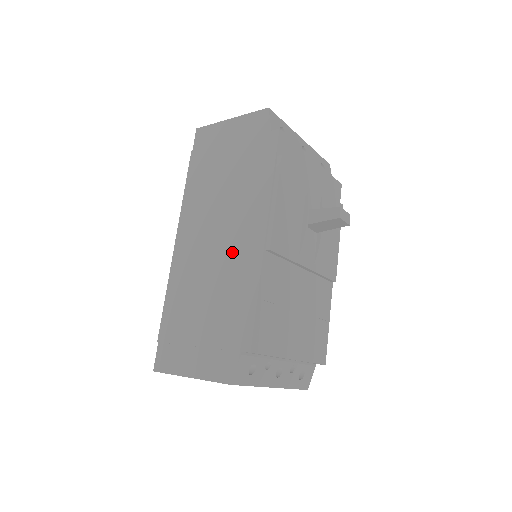
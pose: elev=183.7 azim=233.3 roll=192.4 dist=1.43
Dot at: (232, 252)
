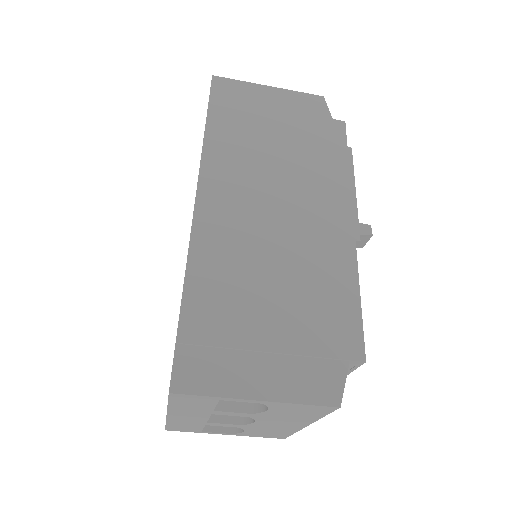
Dot at: (307, 233)
